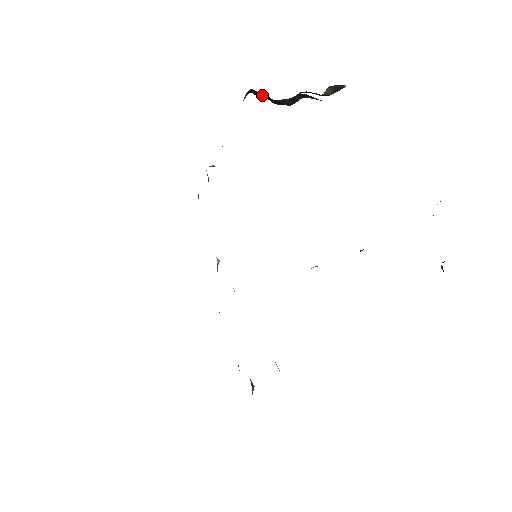
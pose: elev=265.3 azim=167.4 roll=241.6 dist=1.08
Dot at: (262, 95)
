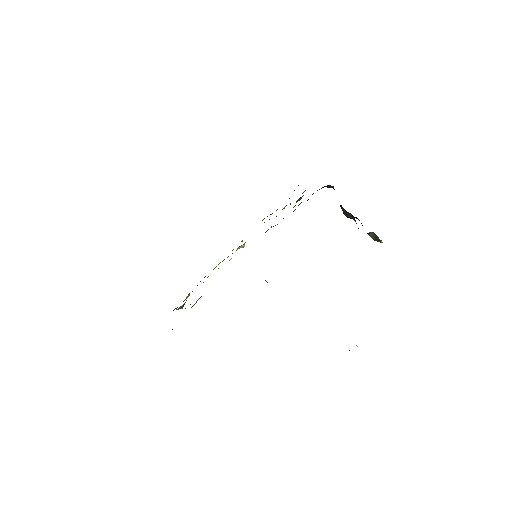
Dot at: occluded
